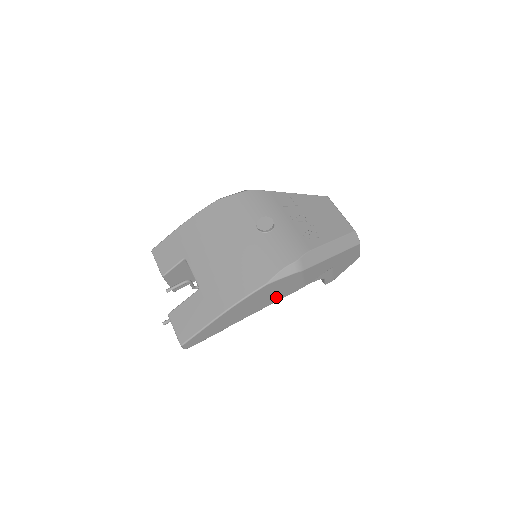
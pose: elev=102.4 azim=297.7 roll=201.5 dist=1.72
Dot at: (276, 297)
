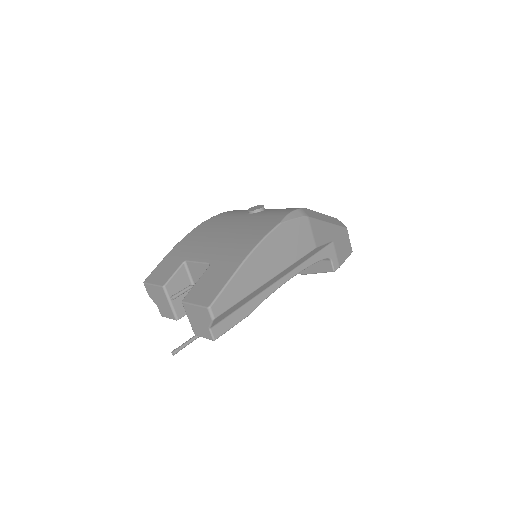
Dot at: (293, 253)
